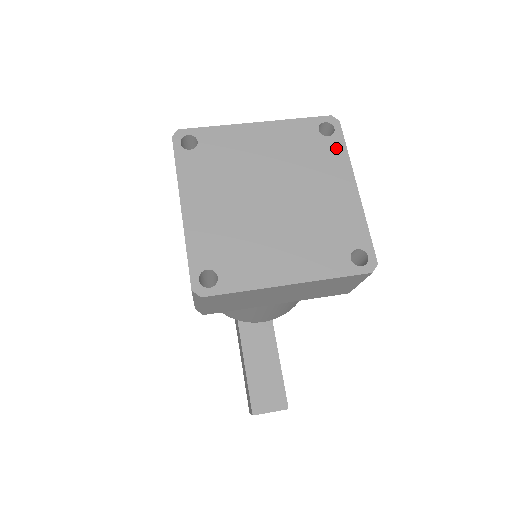
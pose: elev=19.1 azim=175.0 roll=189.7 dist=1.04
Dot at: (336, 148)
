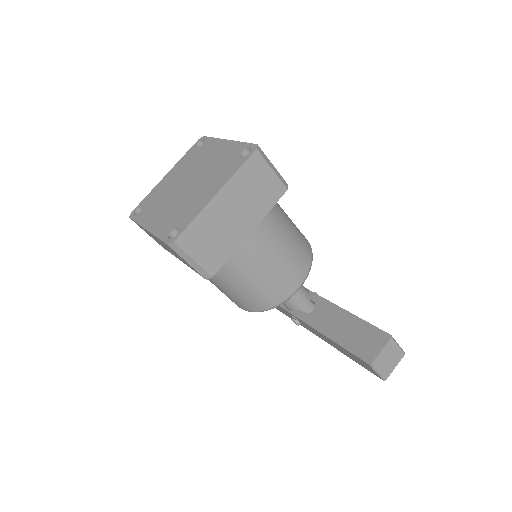
Dot at: (208, 143)
